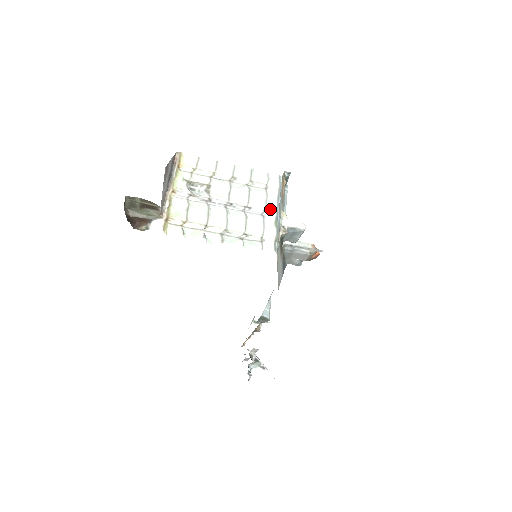
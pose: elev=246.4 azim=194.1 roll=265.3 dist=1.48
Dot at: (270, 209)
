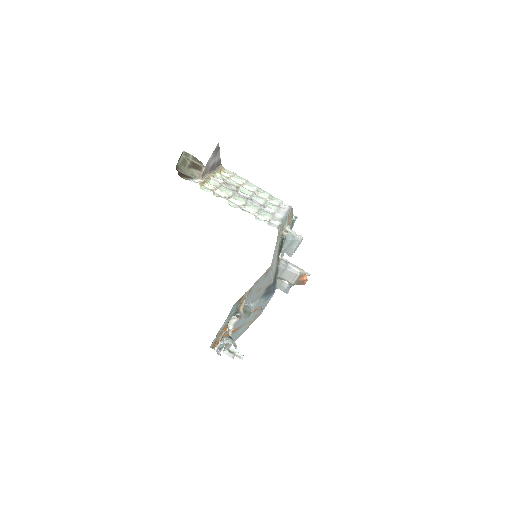
Dot at: (279, 214)
